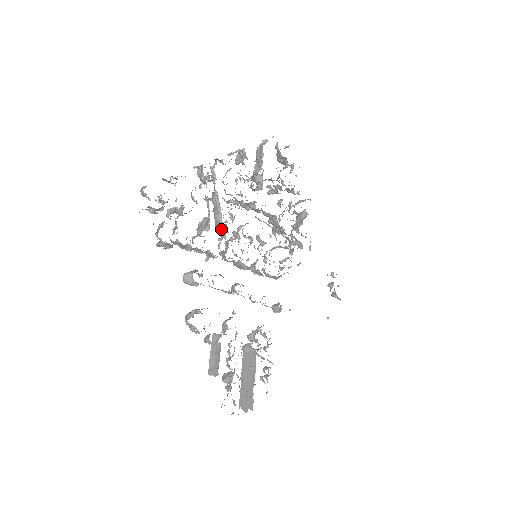
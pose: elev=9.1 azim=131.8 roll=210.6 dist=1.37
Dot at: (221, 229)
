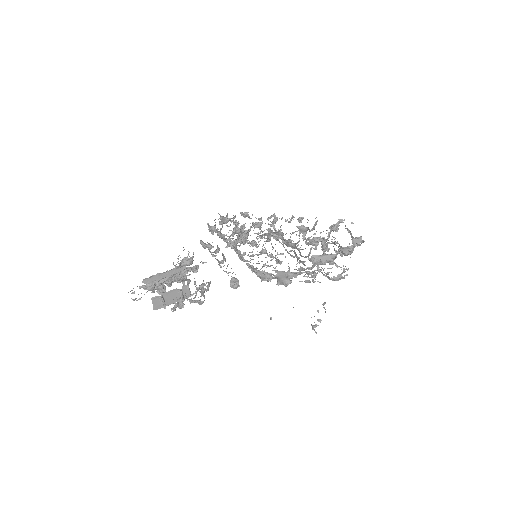
Dot at: occluded
